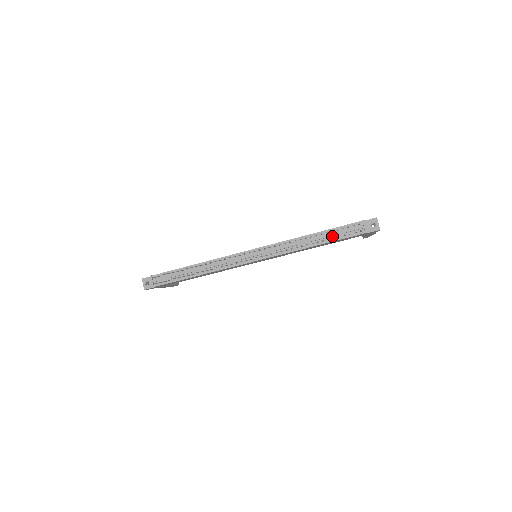
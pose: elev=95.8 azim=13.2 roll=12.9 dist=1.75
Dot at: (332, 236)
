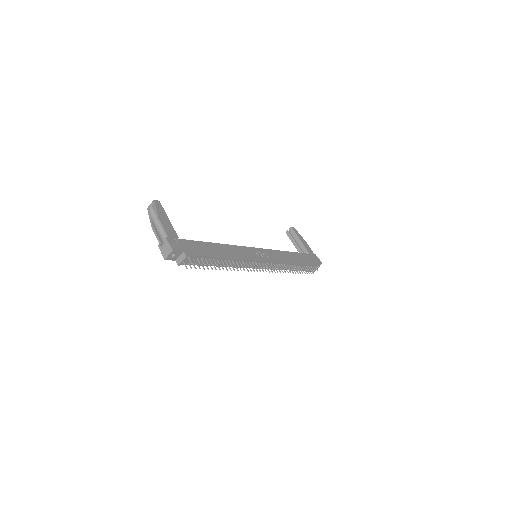
Dot at: occluded
